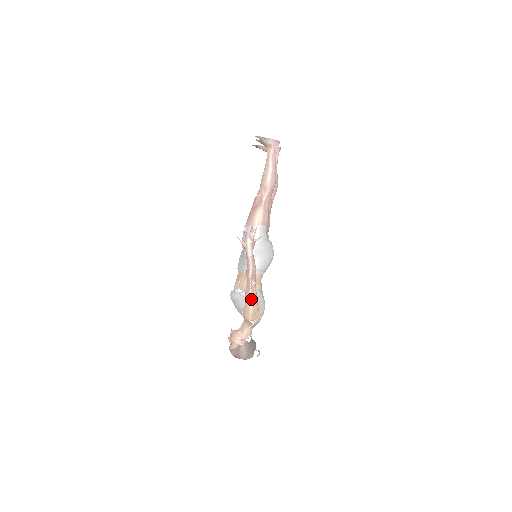
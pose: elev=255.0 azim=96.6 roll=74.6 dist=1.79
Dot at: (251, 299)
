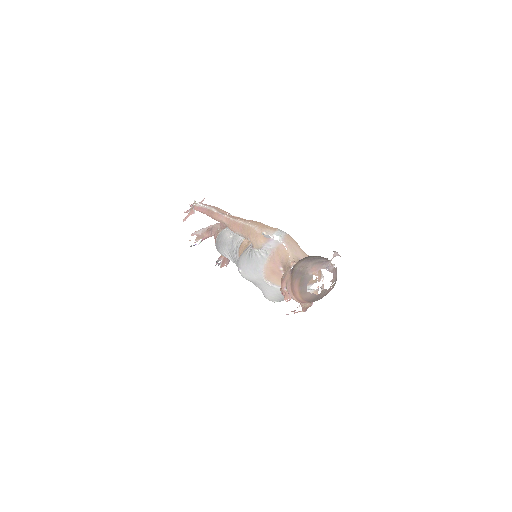
Dot at: (240, 222)
